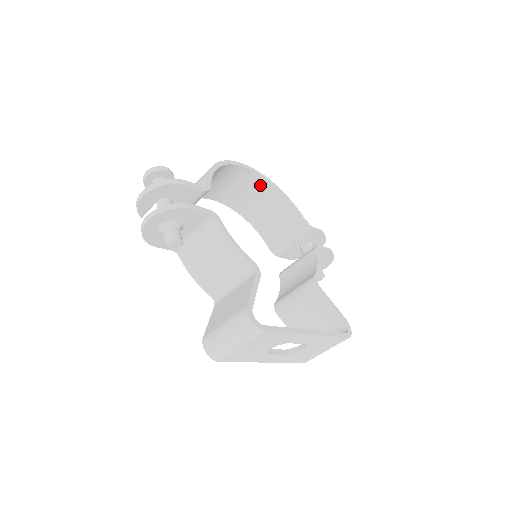
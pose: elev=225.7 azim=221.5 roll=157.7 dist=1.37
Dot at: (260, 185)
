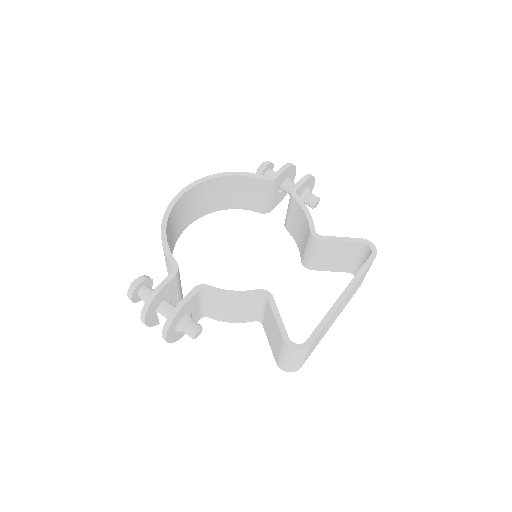
Dot at: (205, 187)
